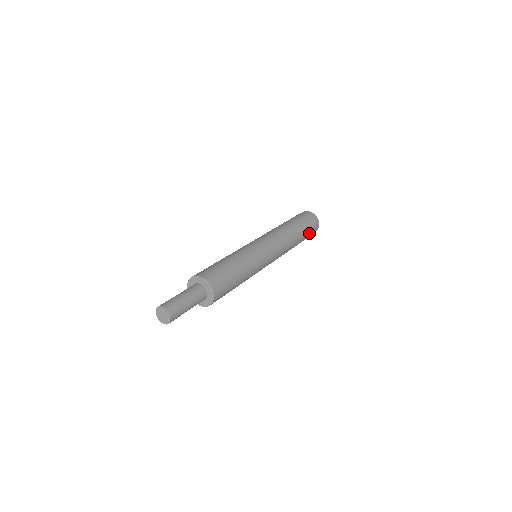
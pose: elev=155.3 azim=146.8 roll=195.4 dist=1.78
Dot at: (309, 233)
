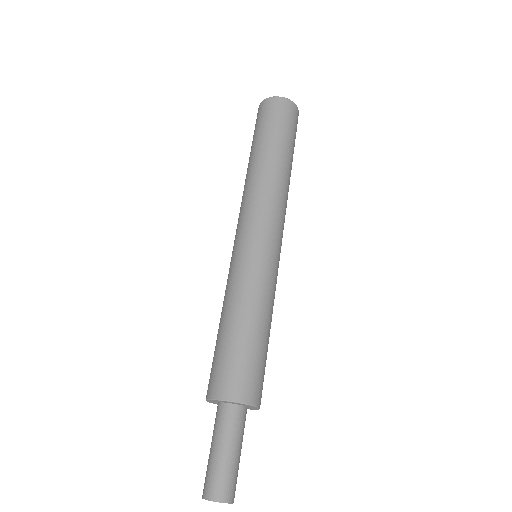
Dot at: occluded
